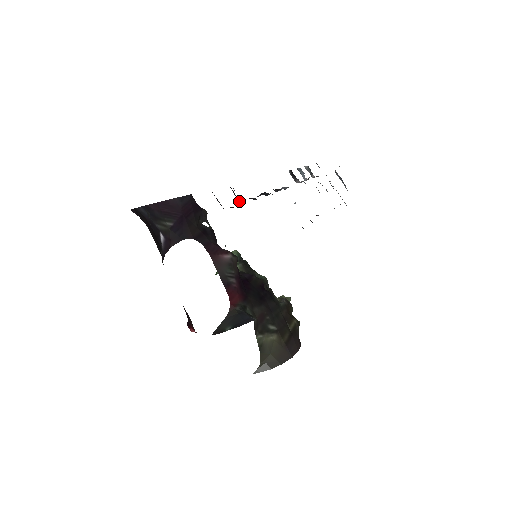
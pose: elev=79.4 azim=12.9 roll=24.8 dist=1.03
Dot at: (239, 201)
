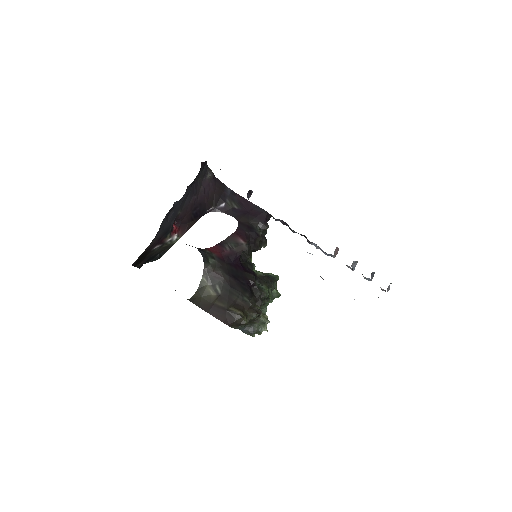
Dot at: occluded
